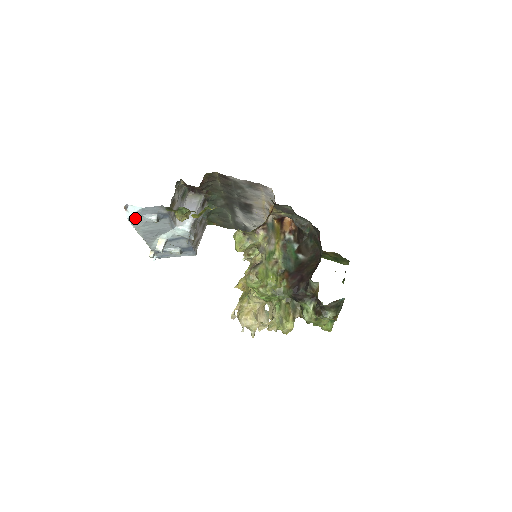
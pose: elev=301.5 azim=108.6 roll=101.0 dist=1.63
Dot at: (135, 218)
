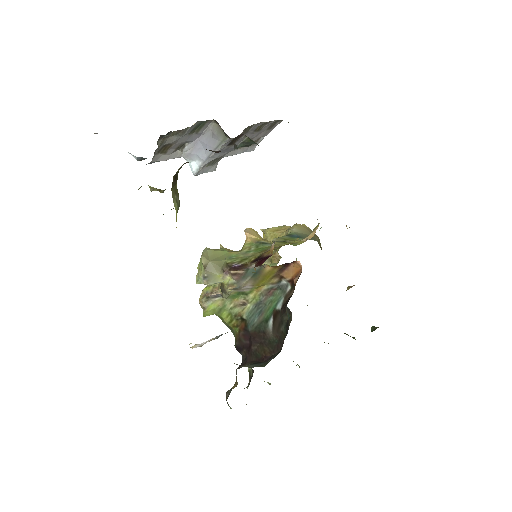
Dot at: occluded
